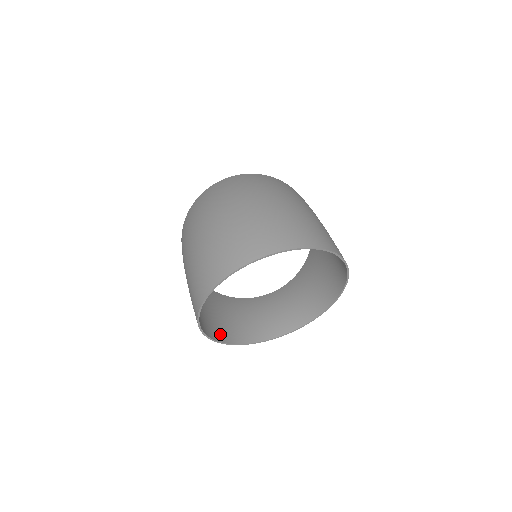
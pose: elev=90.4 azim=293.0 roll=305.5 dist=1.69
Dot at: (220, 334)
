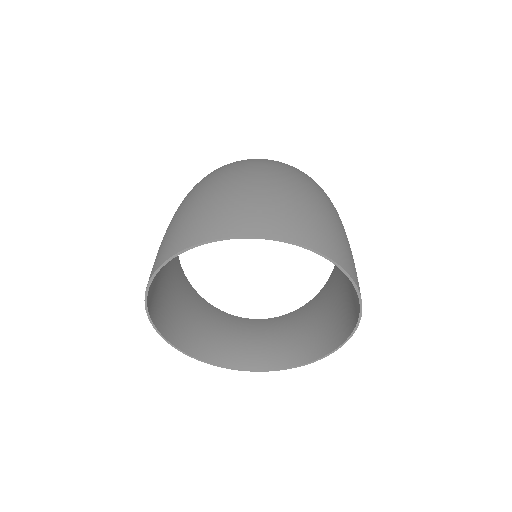
Dot at: (169, 329)
